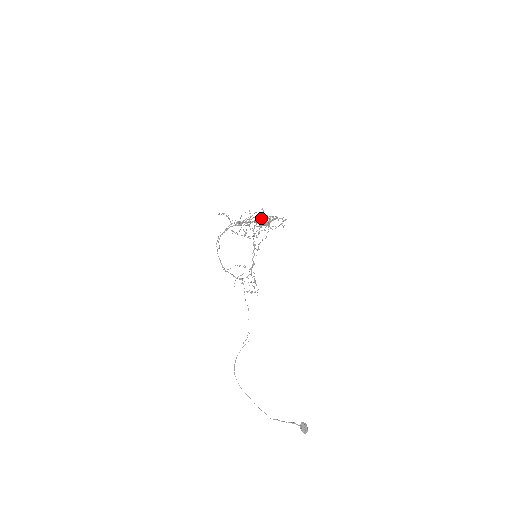
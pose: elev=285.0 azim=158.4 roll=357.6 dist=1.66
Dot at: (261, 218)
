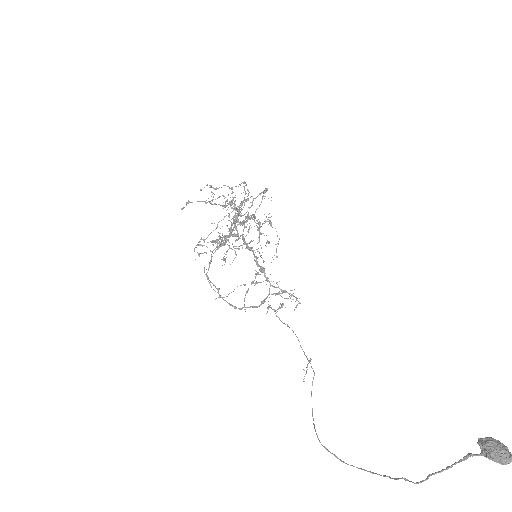
Dot at: occluded
